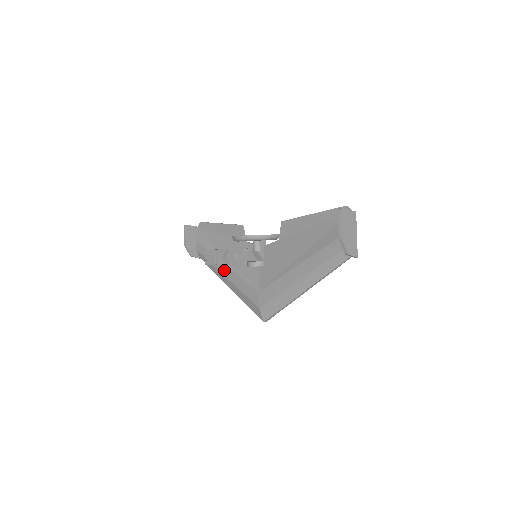
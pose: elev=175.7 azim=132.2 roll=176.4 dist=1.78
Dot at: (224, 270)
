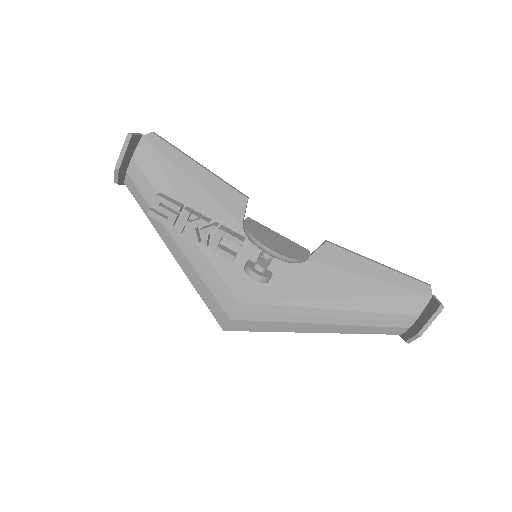
Dot at: (183, 241)
